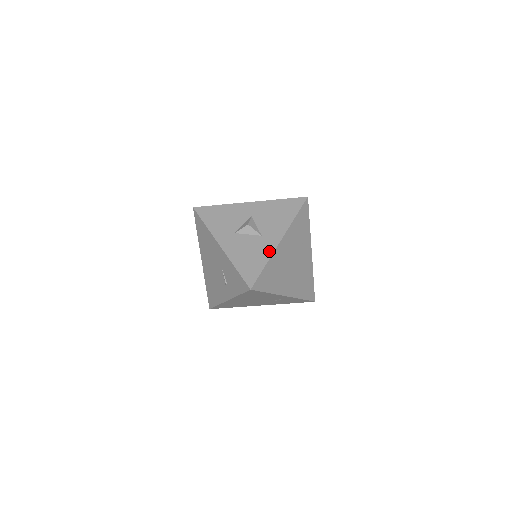
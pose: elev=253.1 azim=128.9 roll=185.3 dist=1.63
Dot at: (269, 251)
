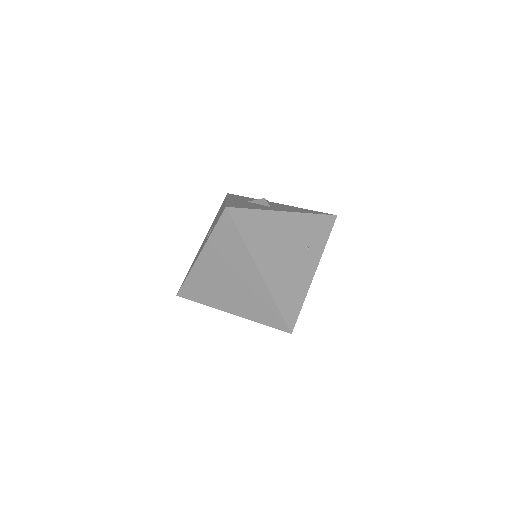
Dot at: (268, 209)
